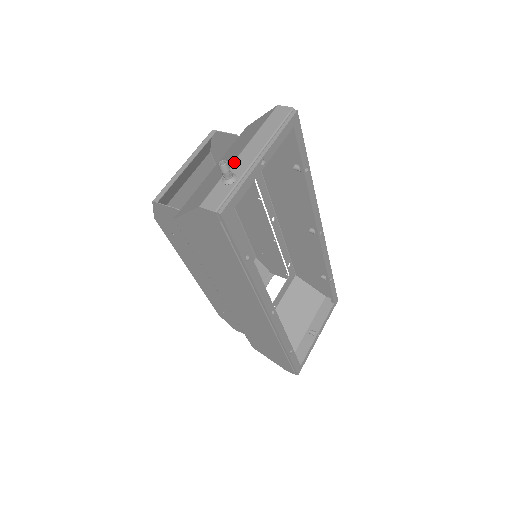
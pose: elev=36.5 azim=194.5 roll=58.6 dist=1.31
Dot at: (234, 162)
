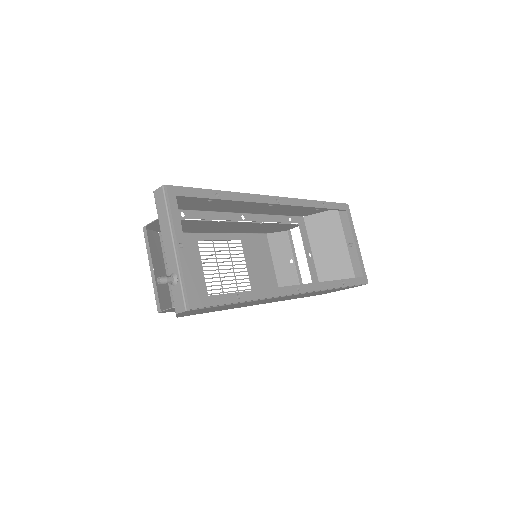
Dot at: (167, 263)
